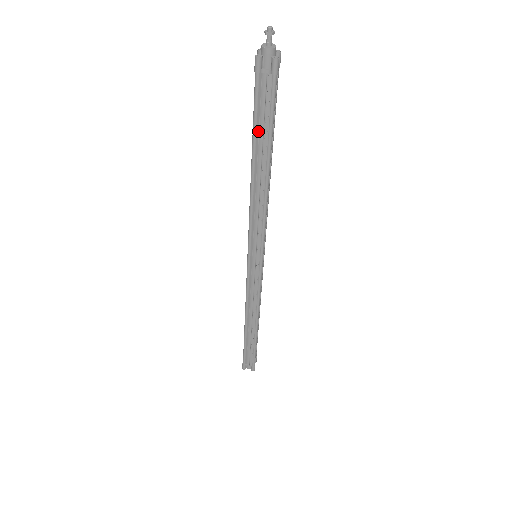
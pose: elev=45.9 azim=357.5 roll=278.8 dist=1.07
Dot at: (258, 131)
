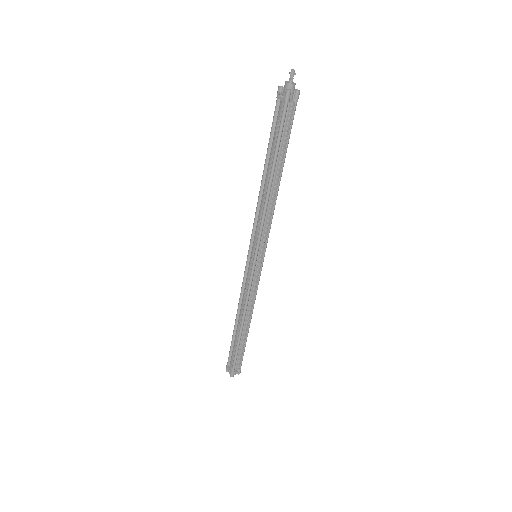
Dot at: (279, 146)
